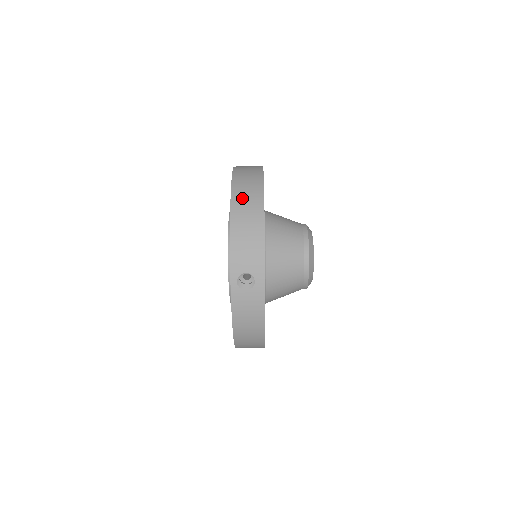
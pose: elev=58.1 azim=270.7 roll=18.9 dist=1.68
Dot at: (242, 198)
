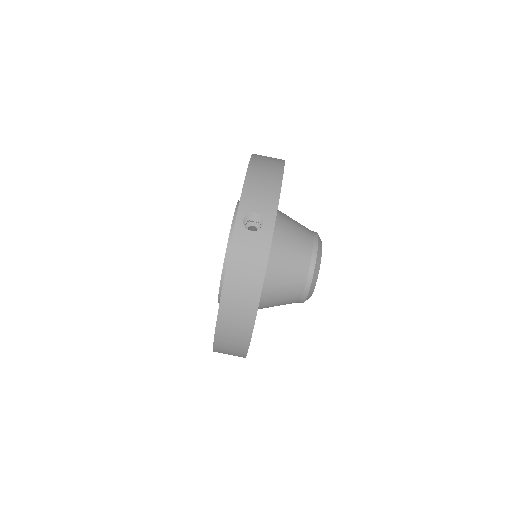
Dot at: (262, 159)
